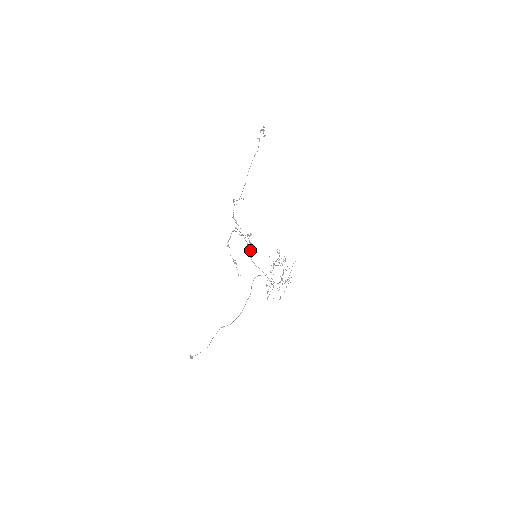
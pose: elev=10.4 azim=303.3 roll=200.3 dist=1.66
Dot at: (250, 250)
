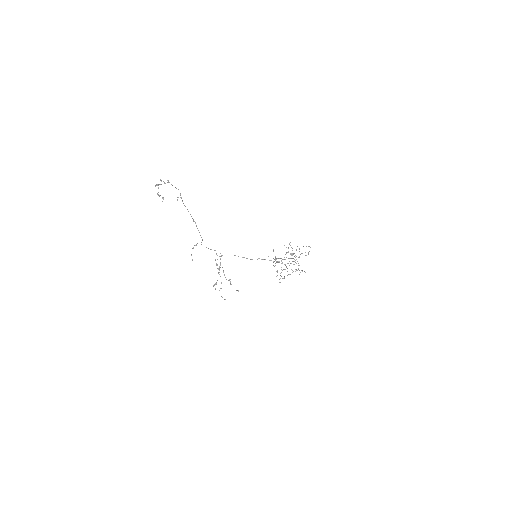
Dot at: occluded
